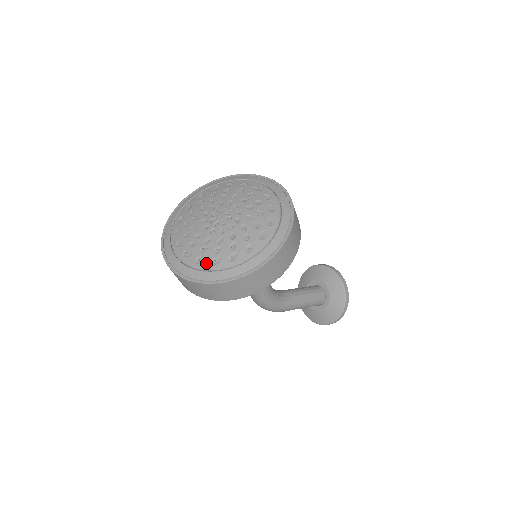
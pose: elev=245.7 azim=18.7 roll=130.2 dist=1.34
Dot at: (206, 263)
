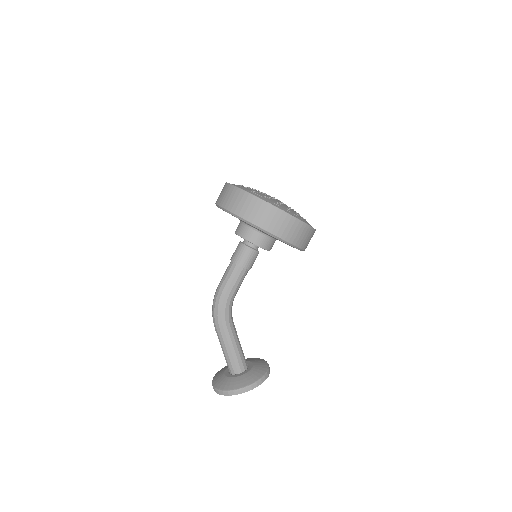
Dot at: (249, 189)
